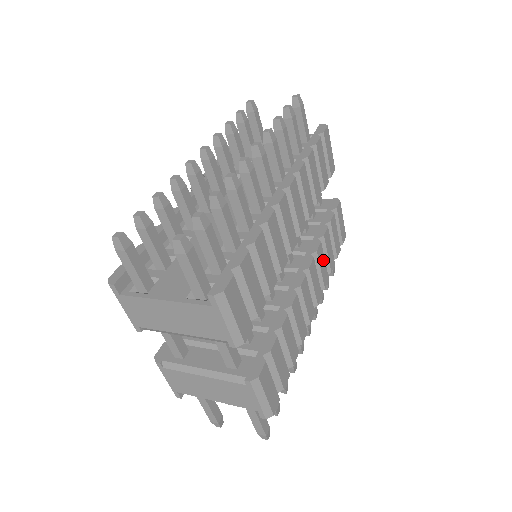
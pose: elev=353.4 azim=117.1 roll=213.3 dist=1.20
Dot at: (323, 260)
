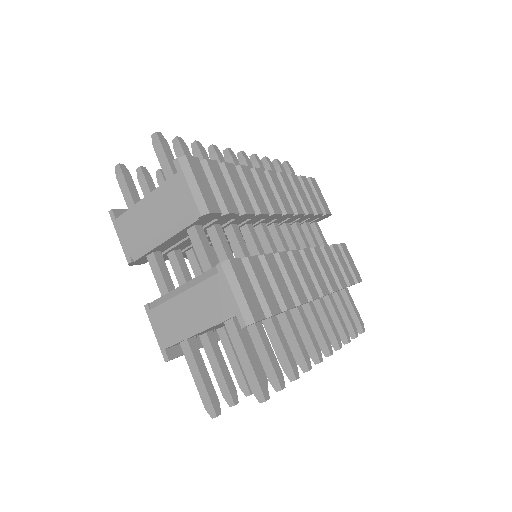
Dot at: (326, 265)
